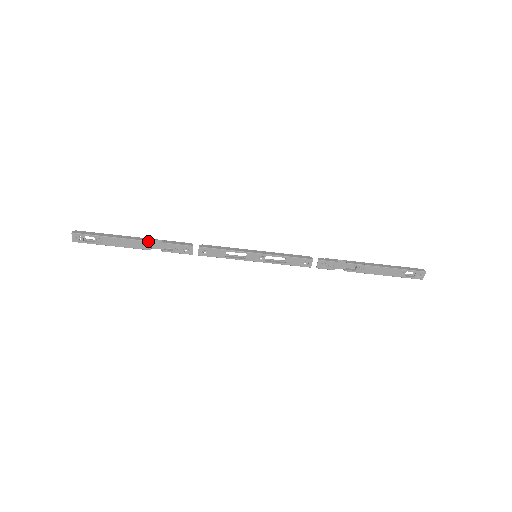
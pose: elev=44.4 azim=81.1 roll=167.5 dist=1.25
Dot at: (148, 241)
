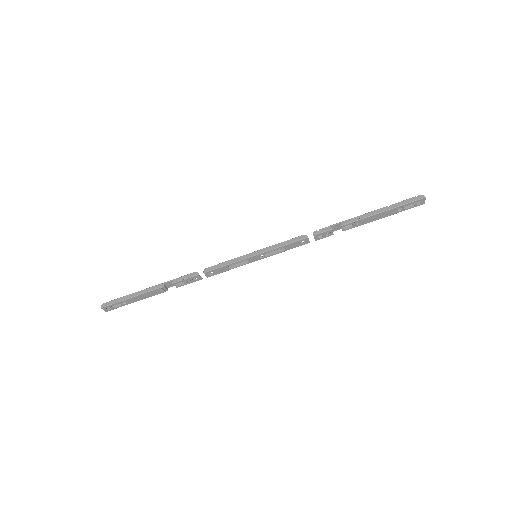
Dot at: (161, 287)
